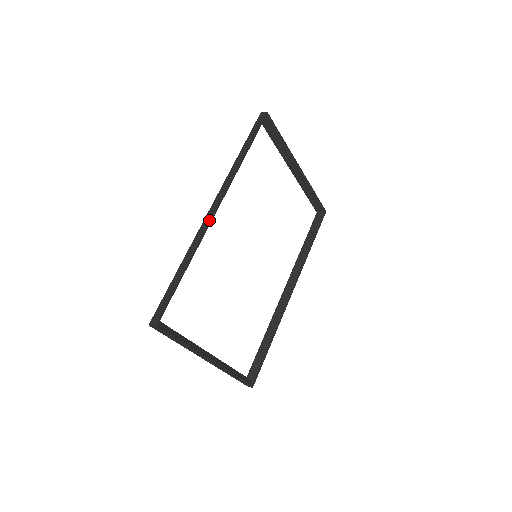
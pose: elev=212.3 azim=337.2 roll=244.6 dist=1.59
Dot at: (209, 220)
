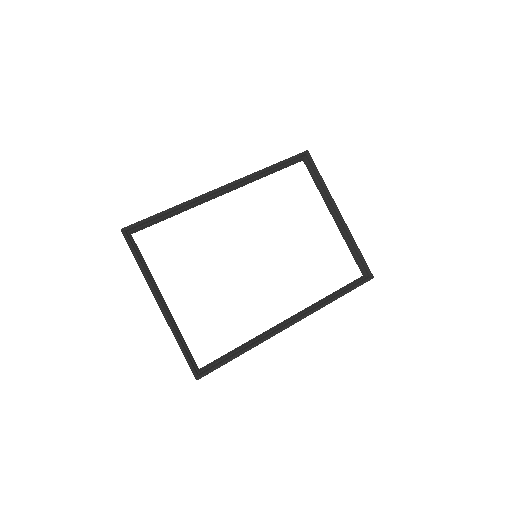
Dot at: (211, 191)
